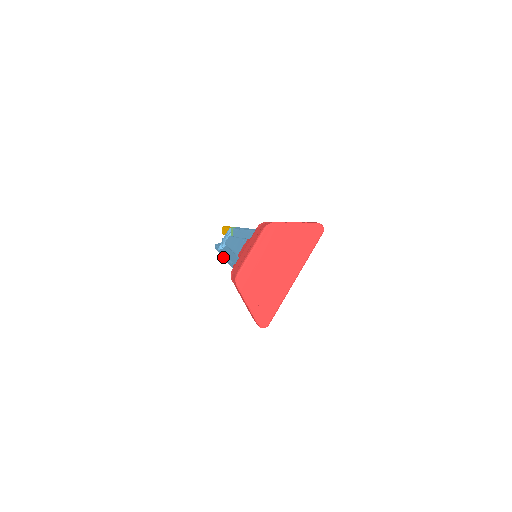
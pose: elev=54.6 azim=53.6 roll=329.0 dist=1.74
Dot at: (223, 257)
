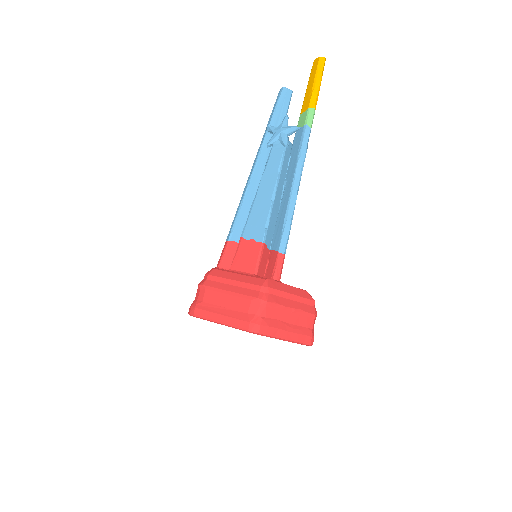
Dot at: (253, 164)
